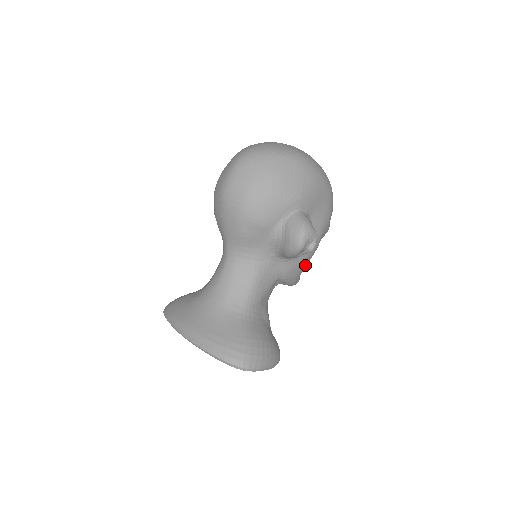
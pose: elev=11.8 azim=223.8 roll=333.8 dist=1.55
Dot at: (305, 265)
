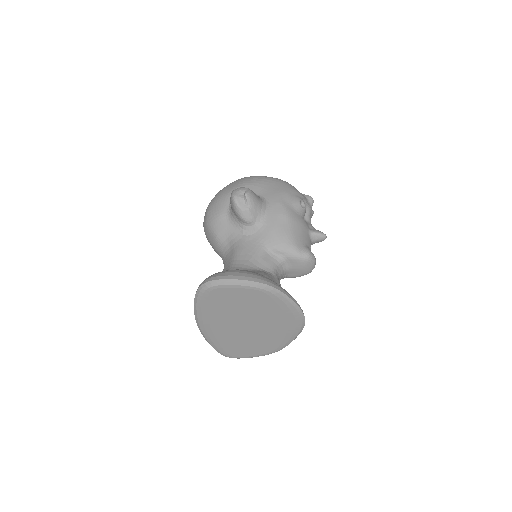
Dot at: (288, 229)
